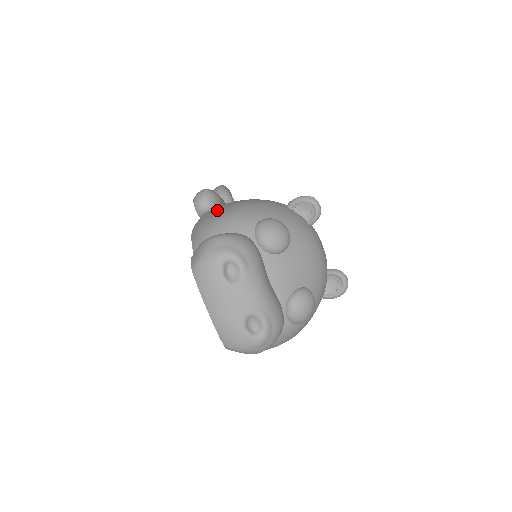
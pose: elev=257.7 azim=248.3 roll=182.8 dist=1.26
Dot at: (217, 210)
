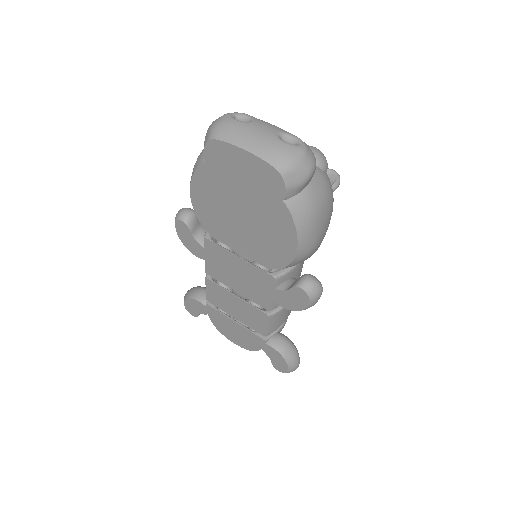
Dot at: occluded
